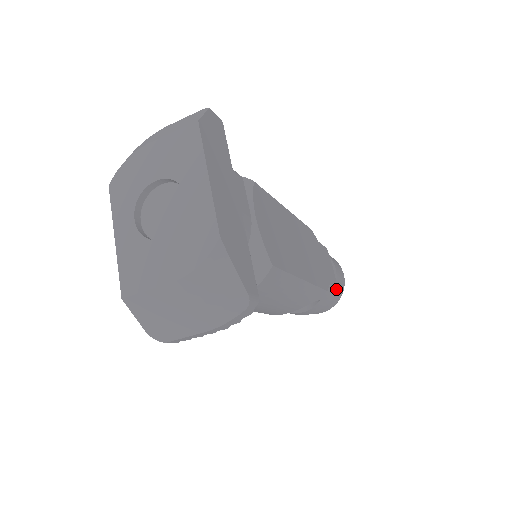
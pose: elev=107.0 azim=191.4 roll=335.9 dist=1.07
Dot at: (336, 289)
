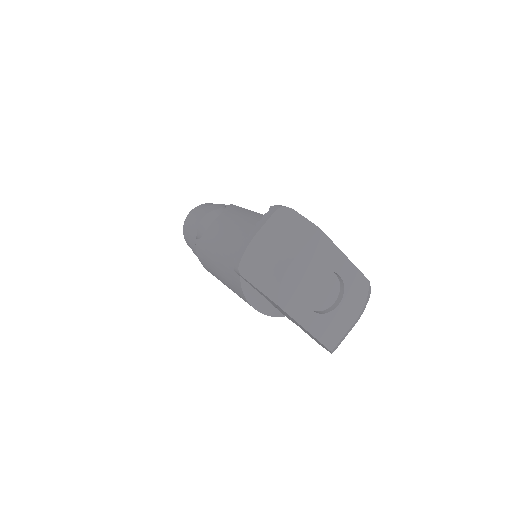
Dot at: occluded
